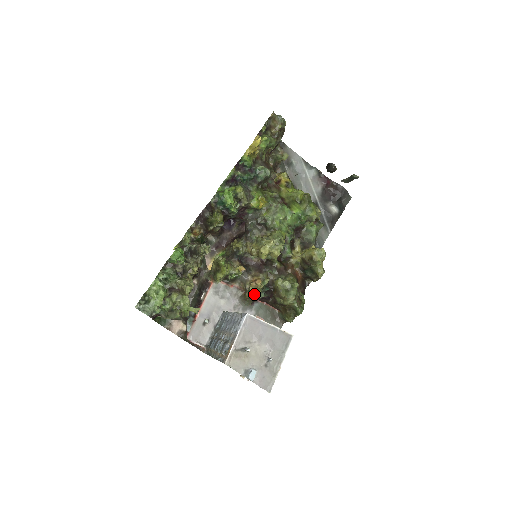
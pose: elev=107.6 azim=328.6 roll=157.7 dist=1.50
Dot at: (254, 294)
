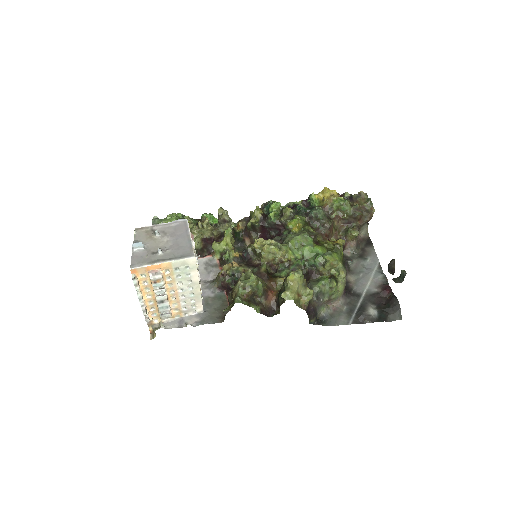
Dot at: (225, 274)
